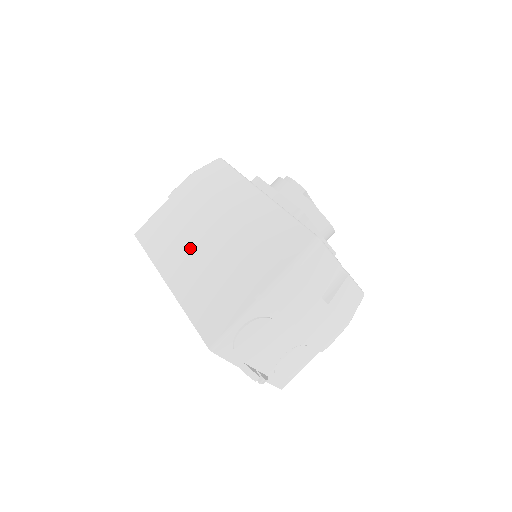
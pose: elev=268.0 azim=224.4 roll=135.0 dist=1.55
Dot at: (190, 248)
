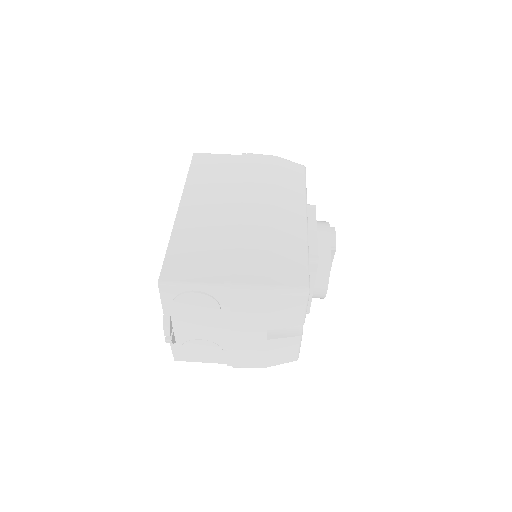
Dot at: (220, 203)
